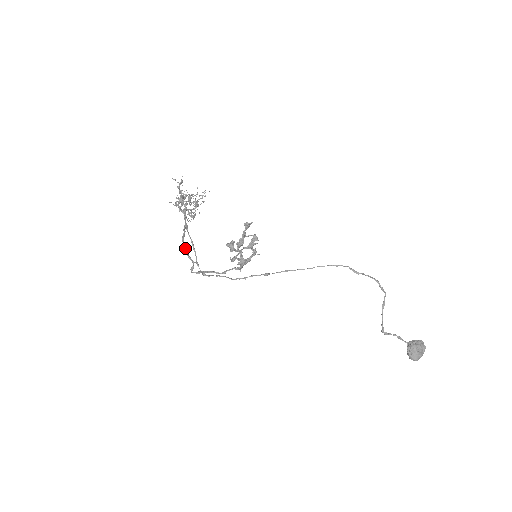
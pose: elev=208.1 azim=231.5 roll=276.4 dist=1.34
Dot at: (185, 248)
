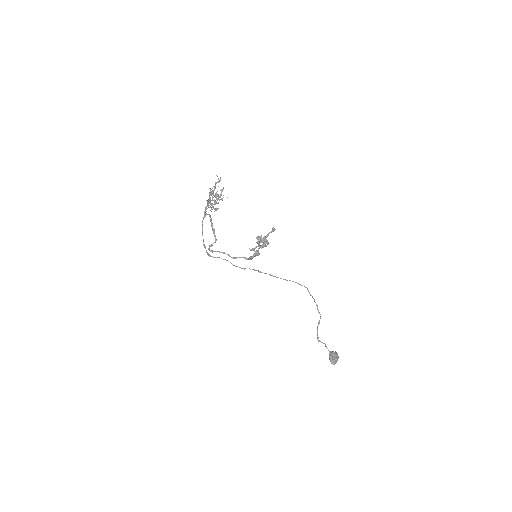
Dot at: (213, 228)
